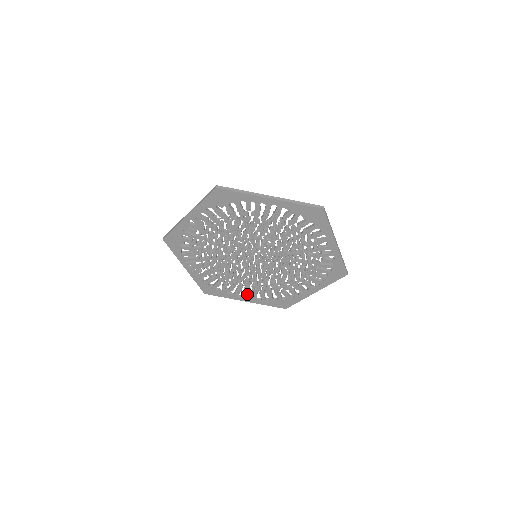
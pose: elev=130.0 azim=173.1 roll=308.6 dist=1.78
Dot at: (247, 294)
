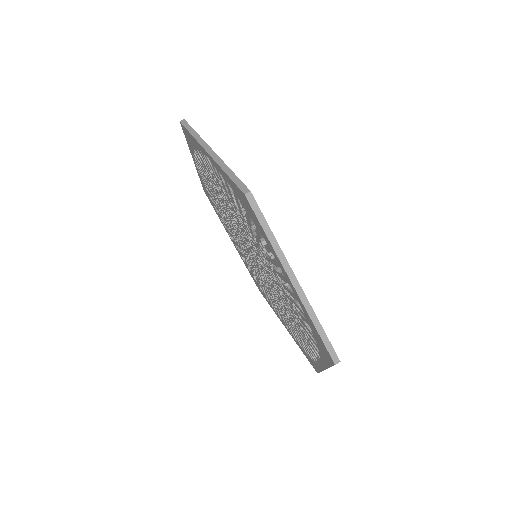
Dot at: occluded
